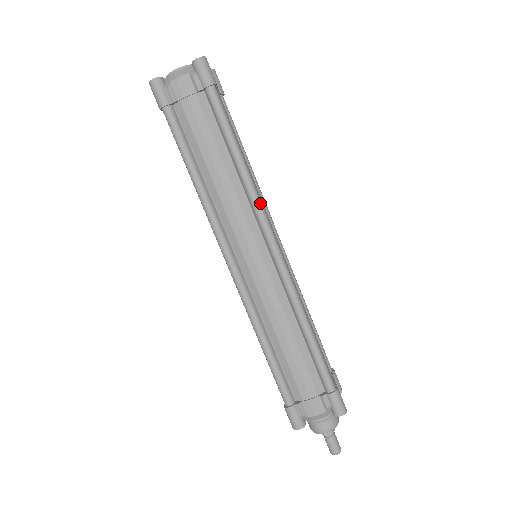
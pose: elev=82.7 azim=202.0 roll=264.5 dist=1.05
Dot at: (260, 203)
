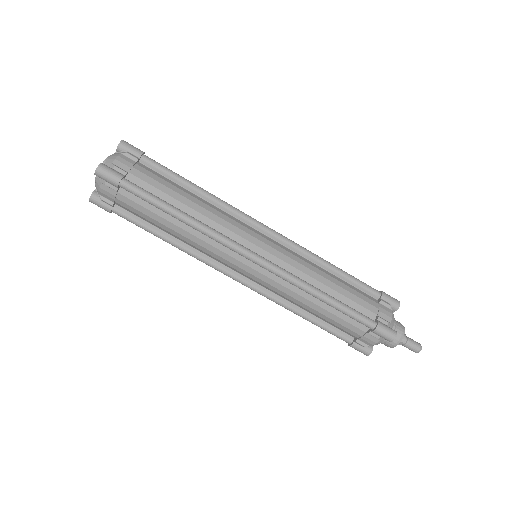
Dot at: (219, 237)
